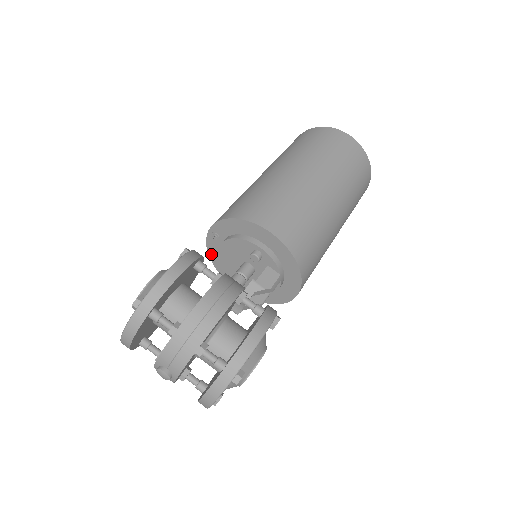
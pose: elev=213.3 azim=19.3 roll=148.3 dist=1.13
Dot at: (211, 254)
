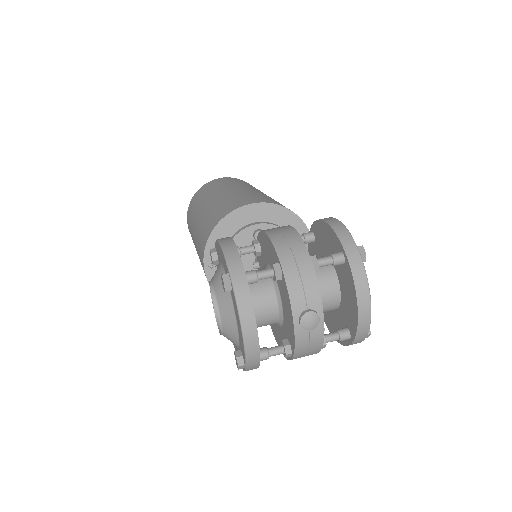
Dot at: occluded
